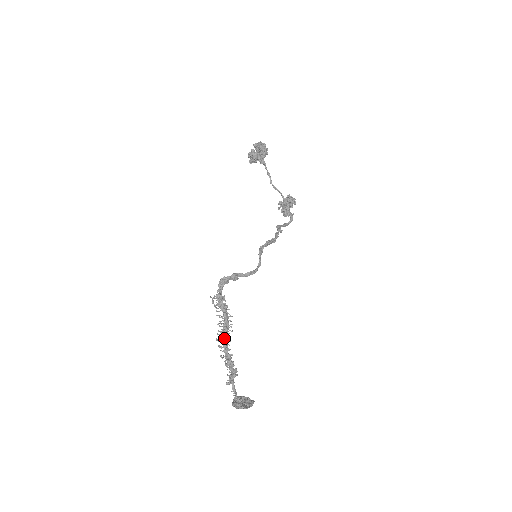
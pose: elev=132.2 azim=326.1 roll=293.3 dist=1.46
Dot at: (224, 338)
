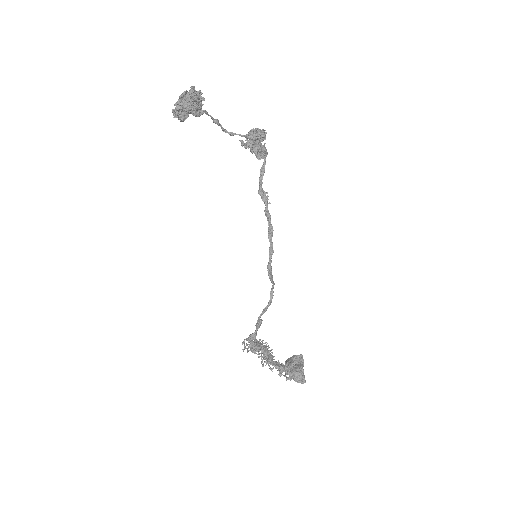
Dot at: (269, 362)
